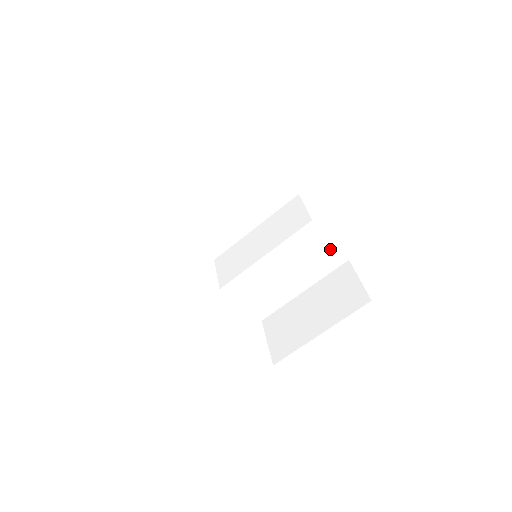
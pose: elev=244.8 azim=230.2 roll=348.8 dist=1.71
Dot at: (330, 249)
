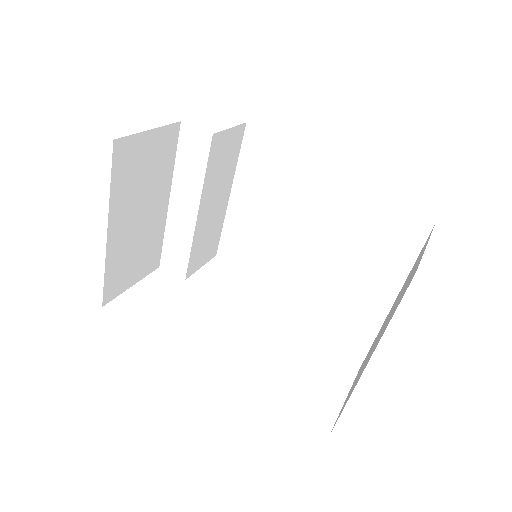
Dot at: (383, 215)
